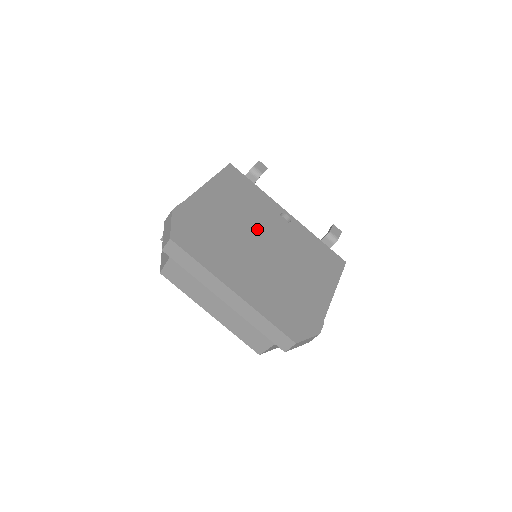
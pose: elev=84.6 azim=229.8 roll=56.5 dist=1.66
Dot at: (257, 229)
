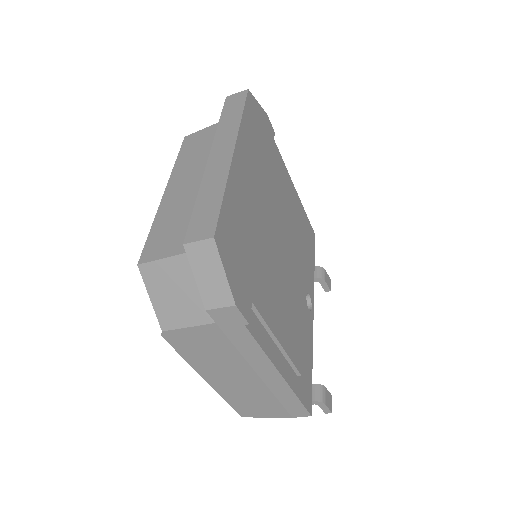
Dot at: (290, 238)
